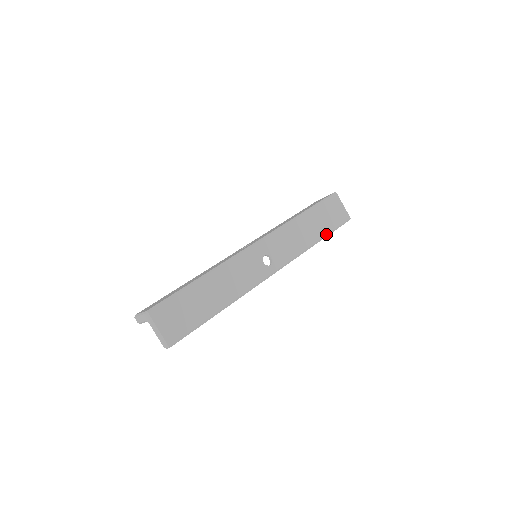
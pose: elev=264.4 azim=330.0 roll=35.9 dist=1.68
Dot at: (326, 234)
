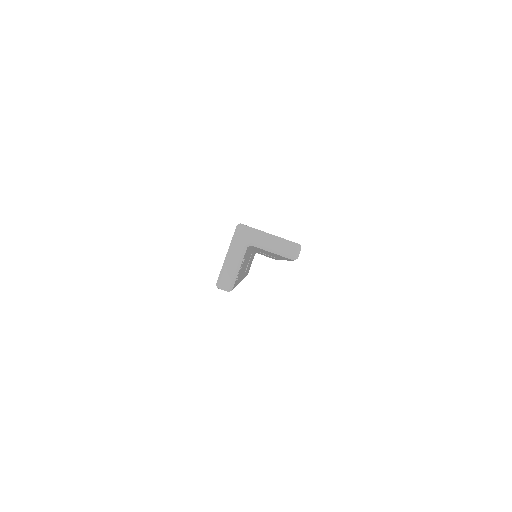
Dot at: occluded
